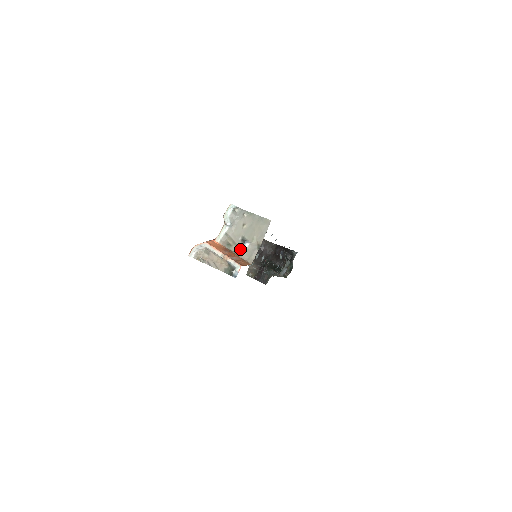
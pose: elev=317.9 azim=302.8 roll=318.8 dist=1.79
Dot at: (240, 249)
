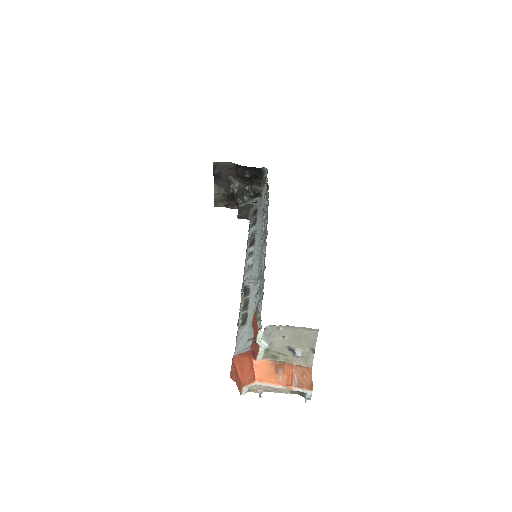
Dot at: (291, 357)
